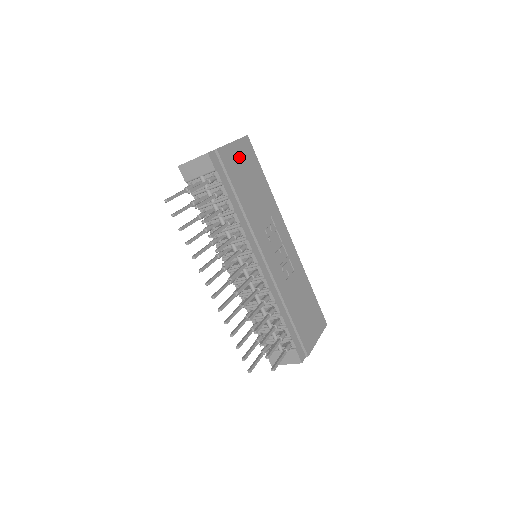
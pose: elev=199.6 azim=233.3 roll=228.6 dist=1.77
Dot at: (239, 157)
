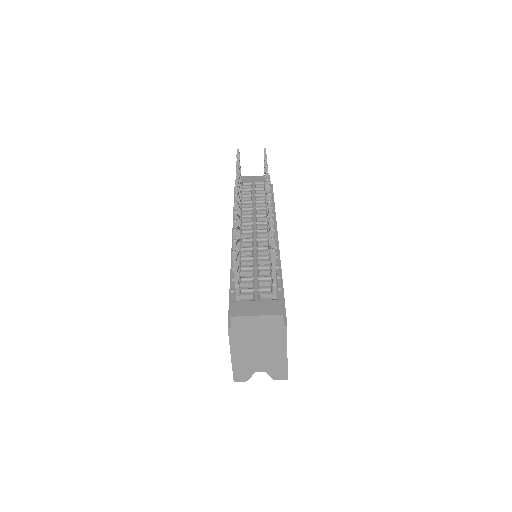
Dot at: occluded
